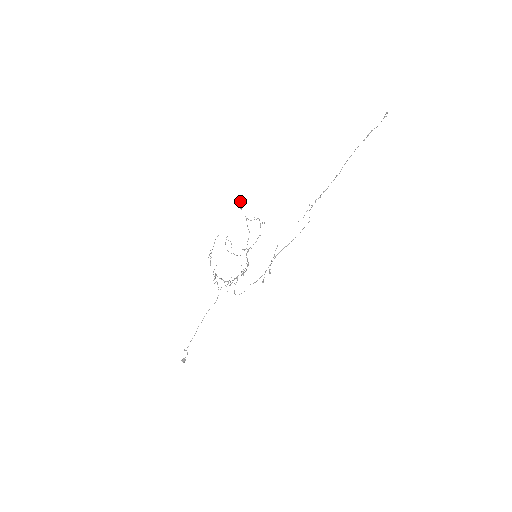
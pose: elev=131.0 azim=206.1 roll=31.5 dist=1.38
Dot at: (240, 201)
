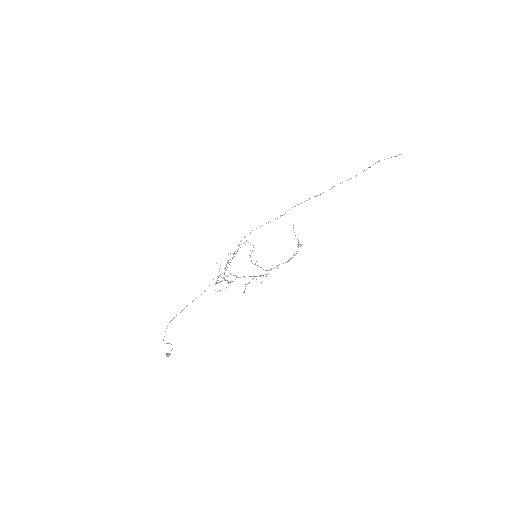
Dot at: occluded
